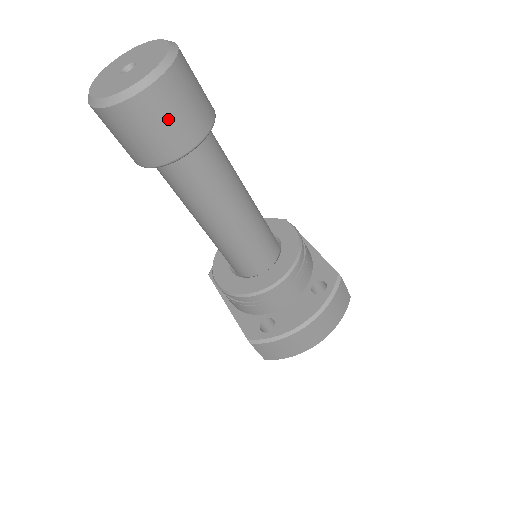
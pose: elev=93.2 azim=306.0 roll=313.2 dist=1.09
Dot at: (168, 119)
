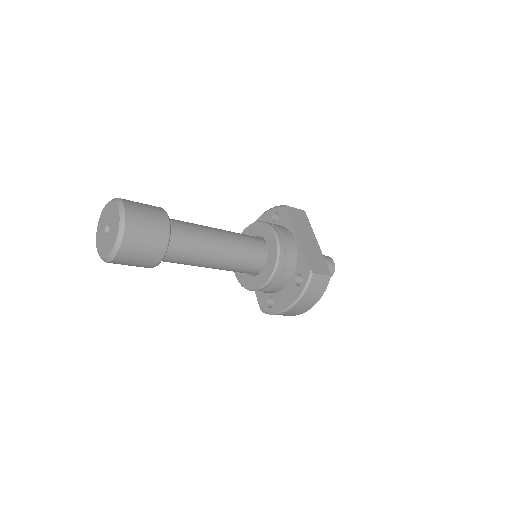
Dot at: (136, 260)
